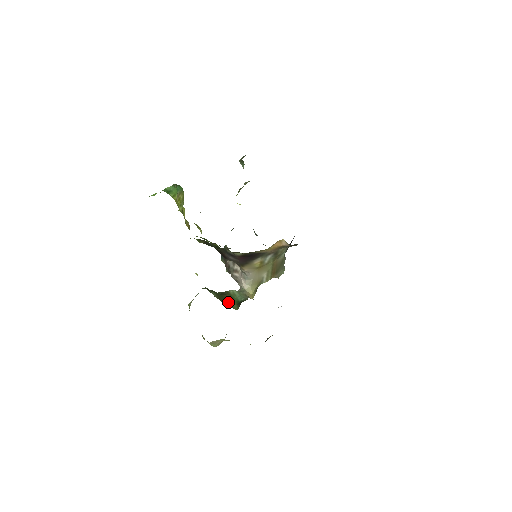
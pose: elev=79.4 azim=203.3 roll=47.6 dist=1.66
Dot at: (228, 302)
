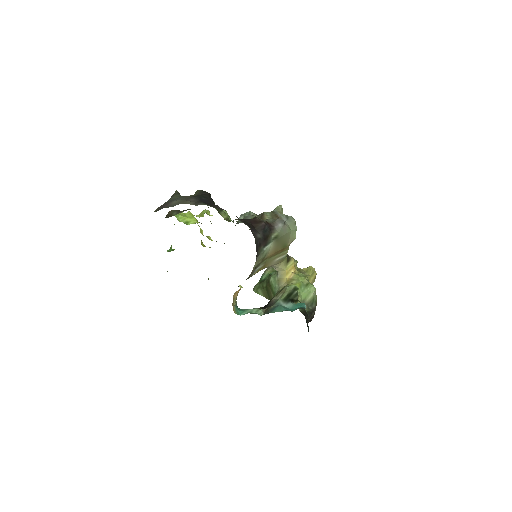
Dot at: (271, 297)
